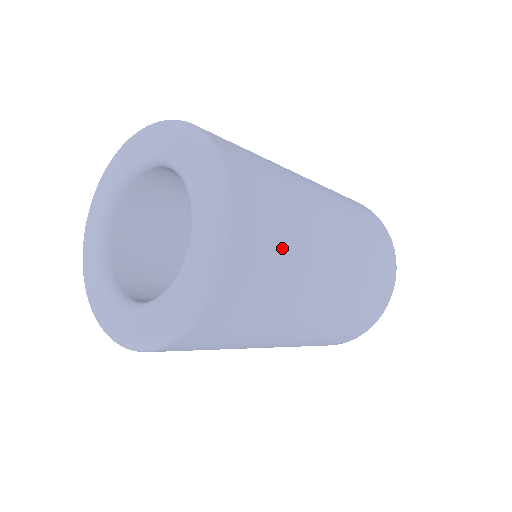
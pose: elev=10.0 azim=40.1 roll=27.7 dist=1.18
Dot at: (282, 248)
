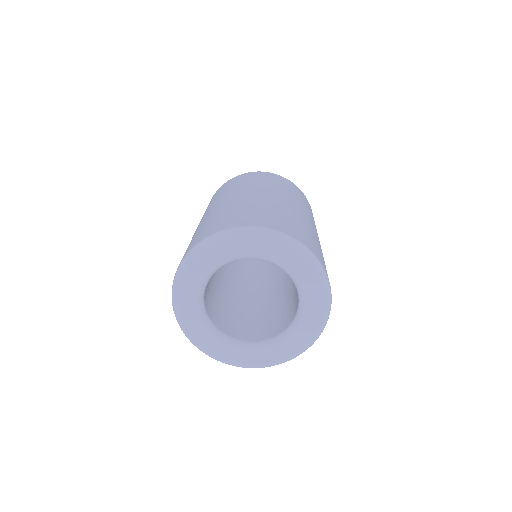
Dot at: occluded
